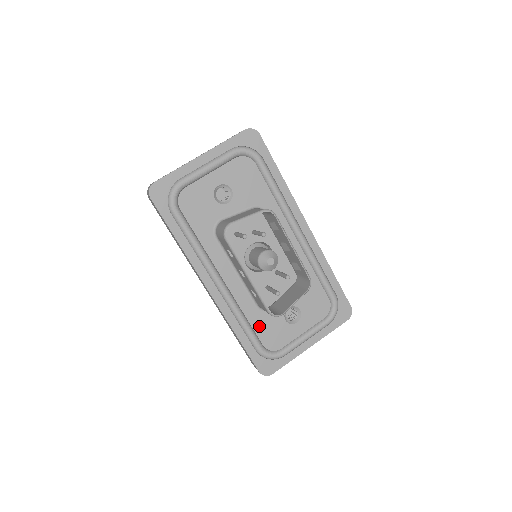
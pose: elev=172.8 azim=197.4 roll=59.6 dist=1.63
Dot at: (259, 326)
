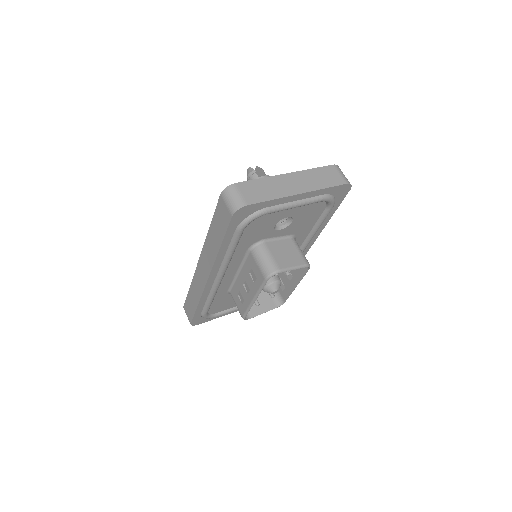
Dot at: (217, 301)
